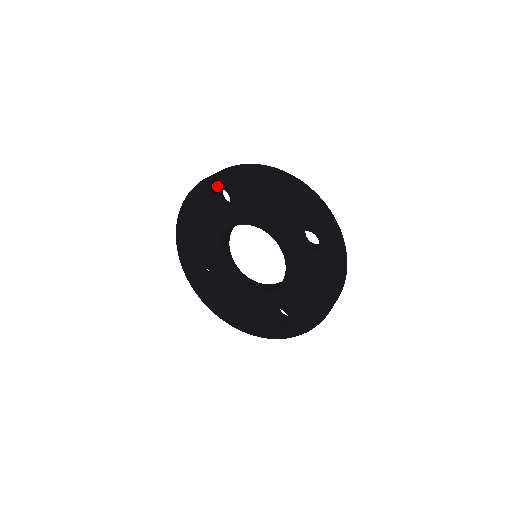
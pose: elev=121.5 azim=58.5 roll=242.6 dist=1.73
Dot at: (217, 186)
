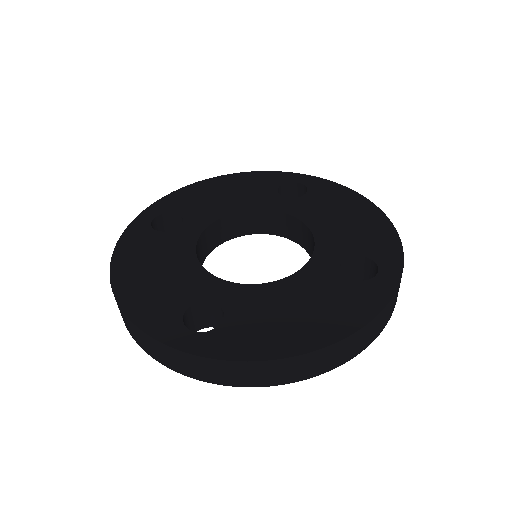
Dot at: (303, 182)
